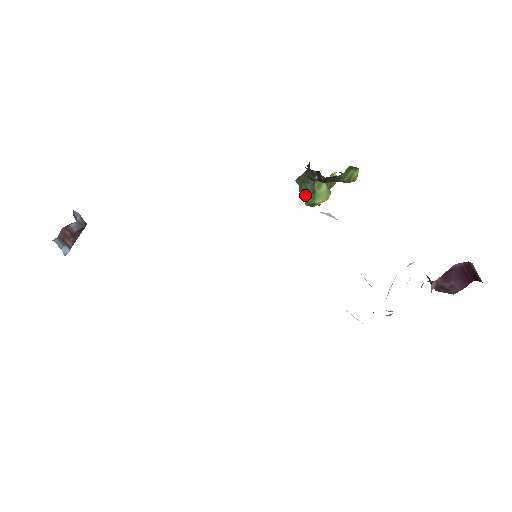
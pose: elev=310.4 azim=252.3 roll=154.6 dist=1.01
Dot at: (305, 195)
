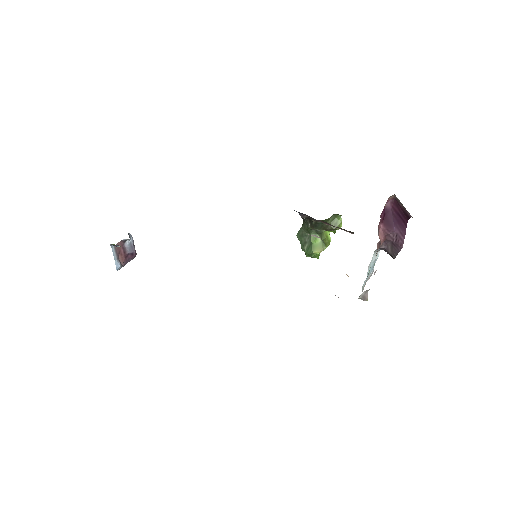
Dot at: (305, 248)
